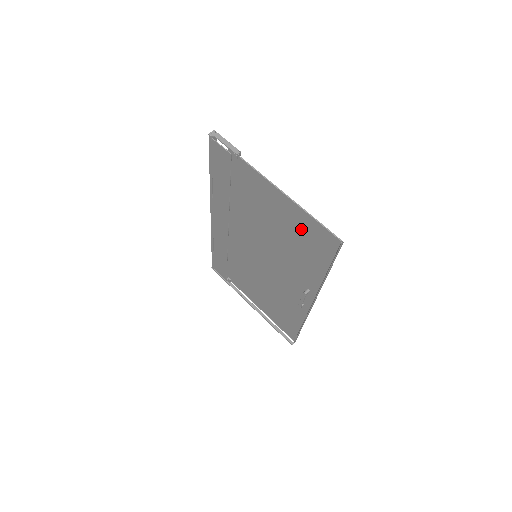
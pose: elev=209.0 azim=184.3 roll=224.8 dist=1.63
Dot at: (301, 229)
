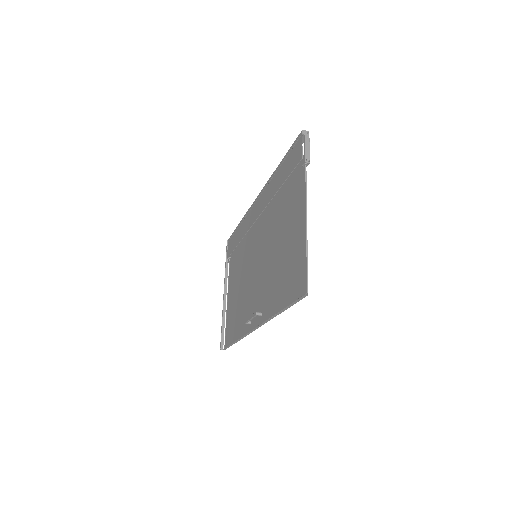
Dot at: (294, 259)
